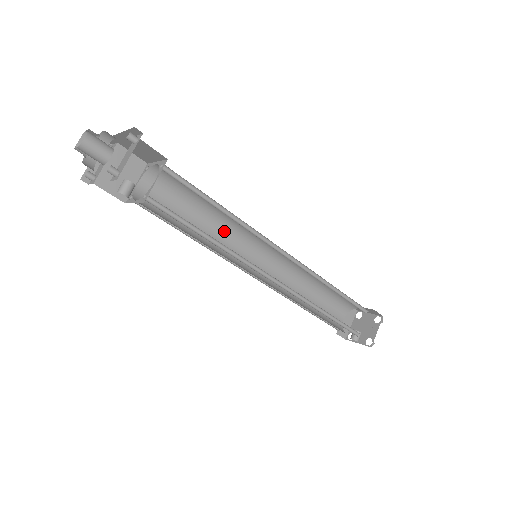
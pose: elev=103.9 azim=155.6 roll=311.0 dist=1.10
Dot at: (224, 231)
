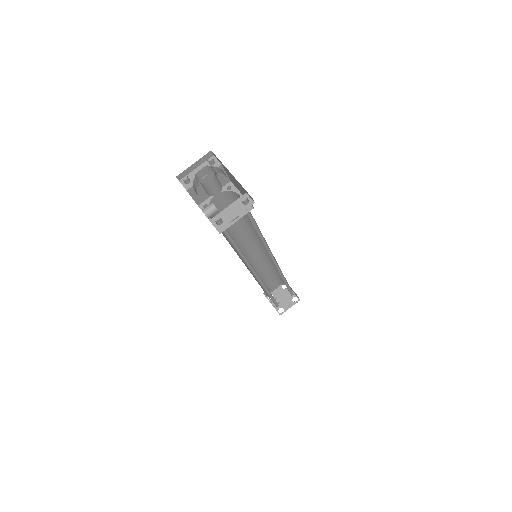
Dot at: (246, 231)
